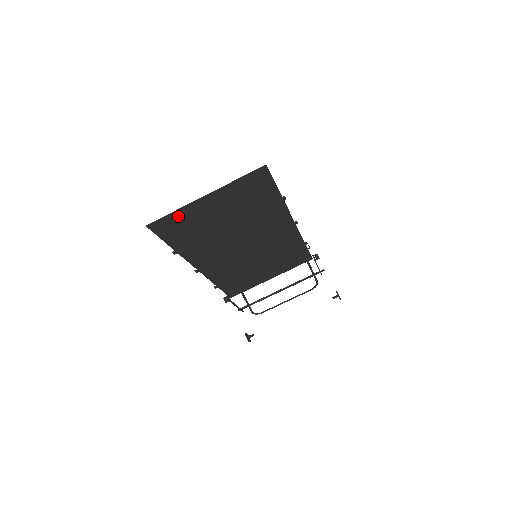
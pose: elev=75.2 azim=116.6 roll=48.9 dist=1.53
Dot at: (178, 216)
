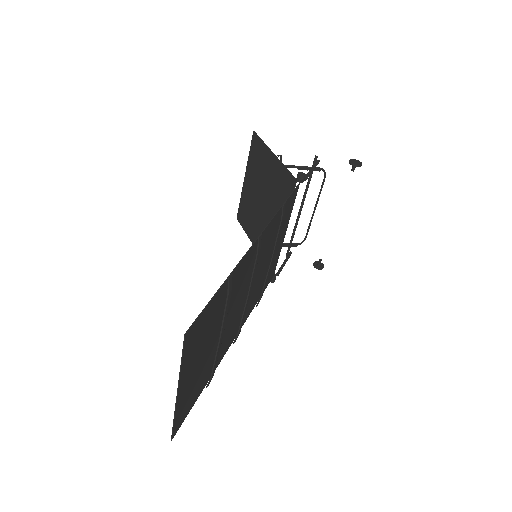
Dot at: (180, 410)
